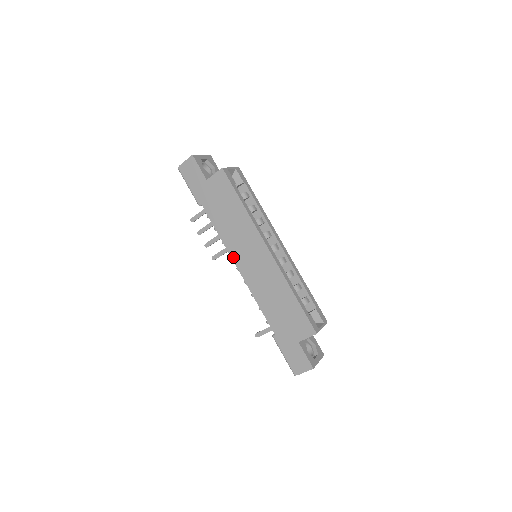
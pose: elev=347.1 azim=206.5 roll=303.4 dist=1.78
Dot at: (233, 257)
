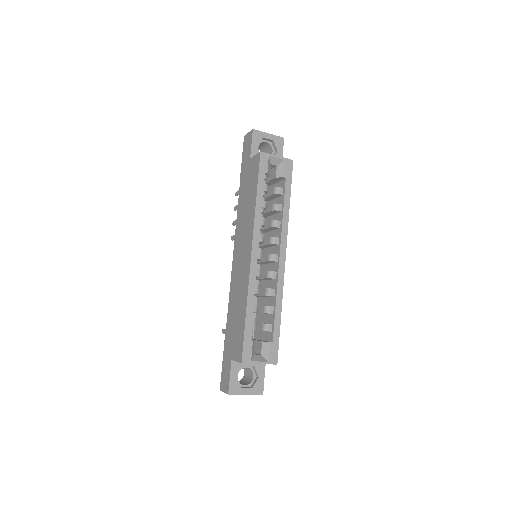
Dot at: (235, 244)
